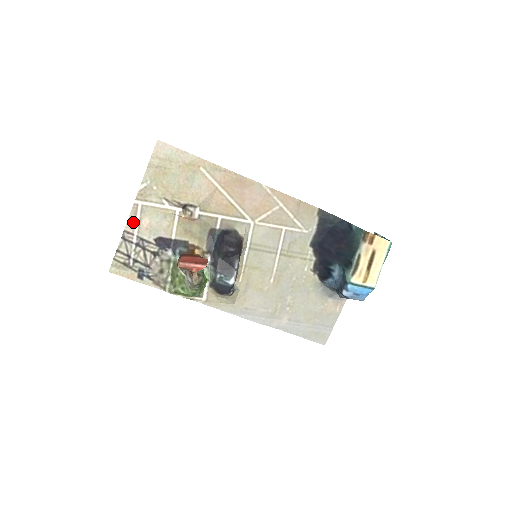
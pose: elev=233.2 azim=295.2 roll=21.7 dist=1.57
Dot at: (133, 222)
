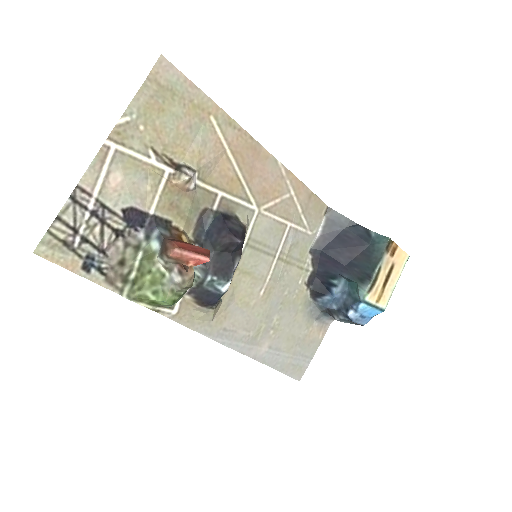
Dot at: (95, 175)
